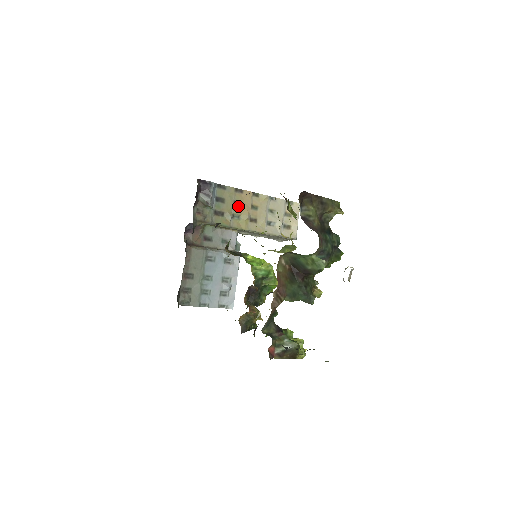
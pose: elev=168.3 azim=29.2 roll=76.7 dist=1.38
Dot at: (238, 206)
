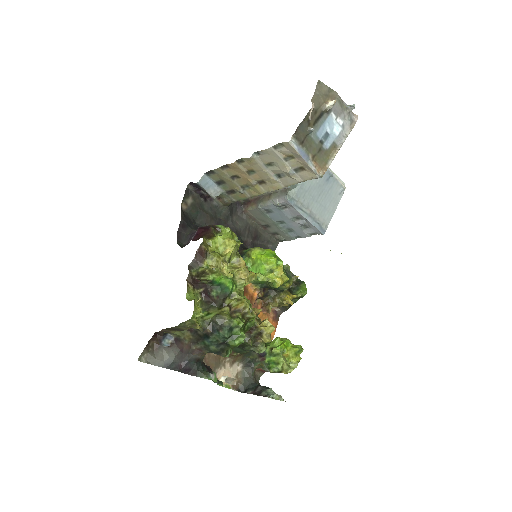
Dot at: (238, 179)
